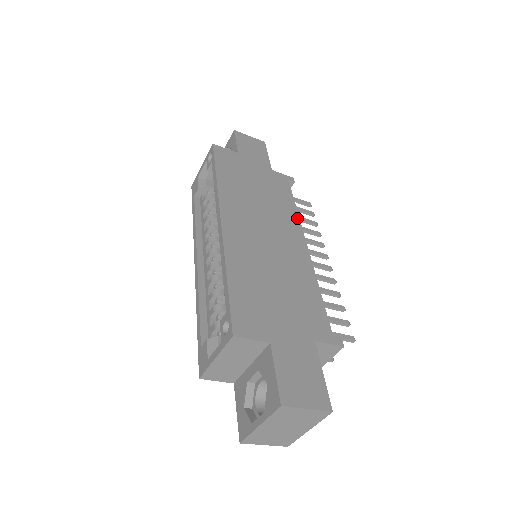
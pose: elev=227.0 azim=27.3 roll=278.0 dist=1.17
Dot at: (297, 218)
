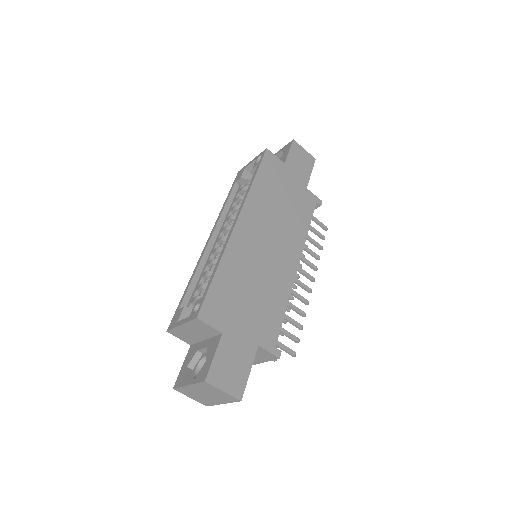
Dot at: (304, 239)
